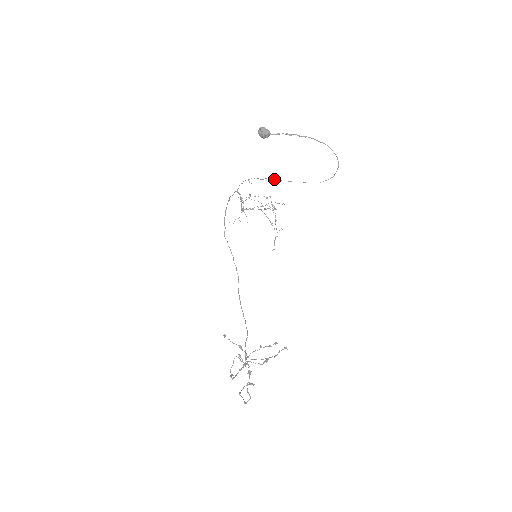
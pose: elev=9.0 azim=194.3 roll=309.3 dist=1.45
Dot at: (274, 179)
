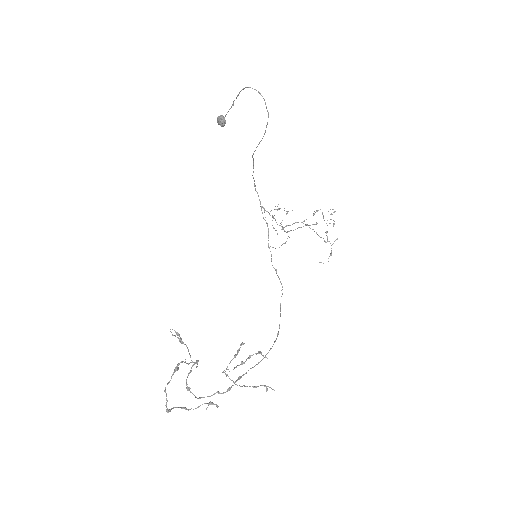
Dot at: (253, 164)
